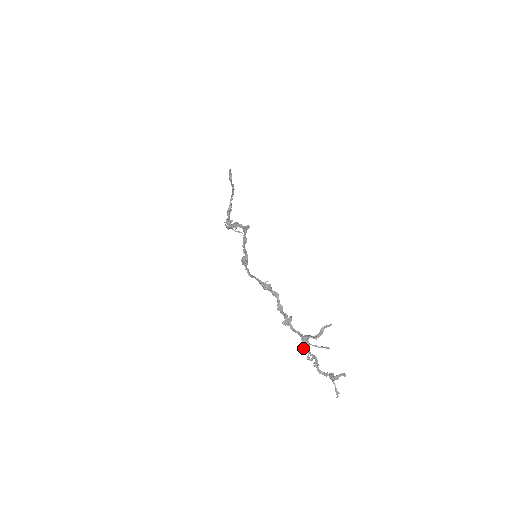
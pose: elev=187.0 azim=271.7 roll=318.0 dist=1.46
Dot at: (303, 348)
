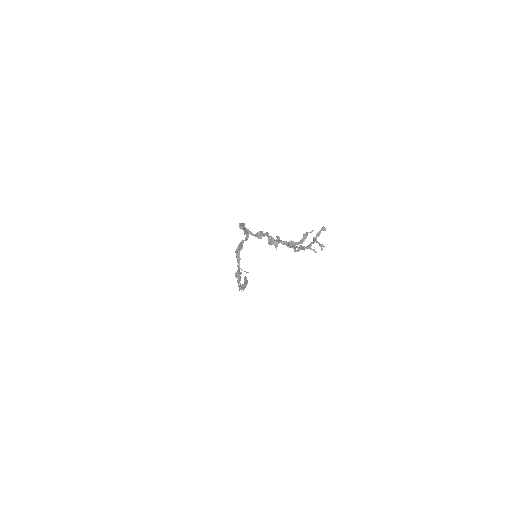
Dot at: occluded
